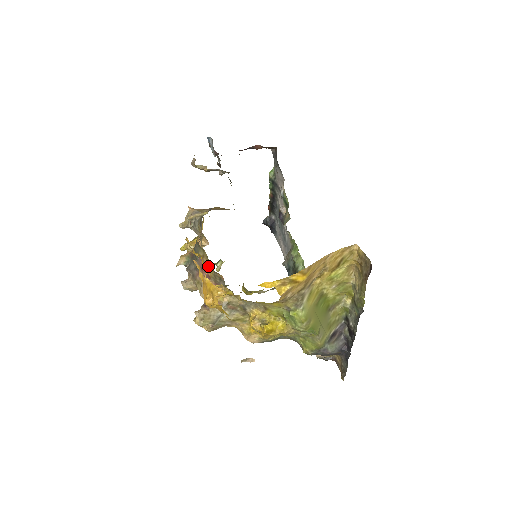
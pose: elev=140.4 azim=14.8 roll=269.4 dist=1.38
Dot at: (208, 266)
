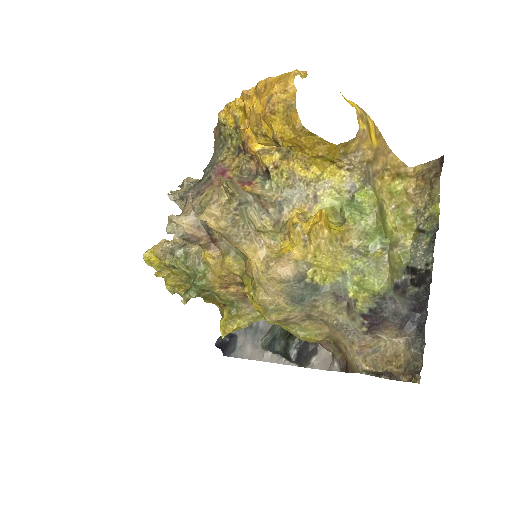
Dot at: (231, 166)
